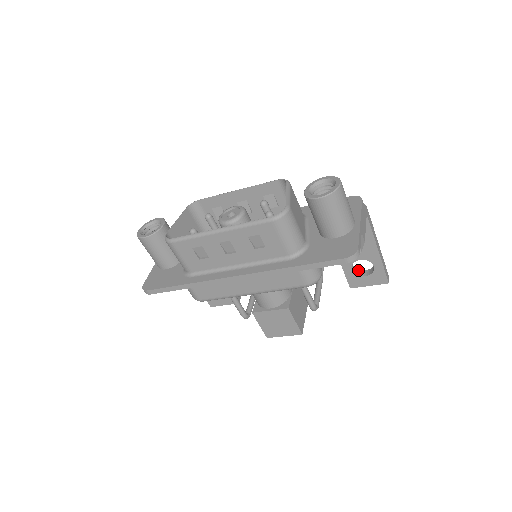
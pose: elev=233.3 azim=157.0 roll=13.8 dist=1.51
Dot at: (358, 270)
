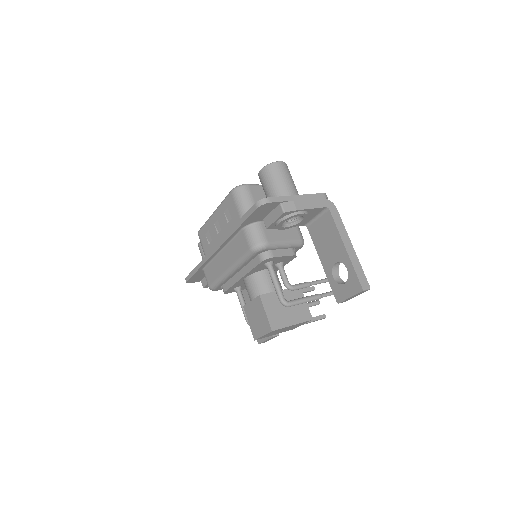
Dot at: (344, 282)
